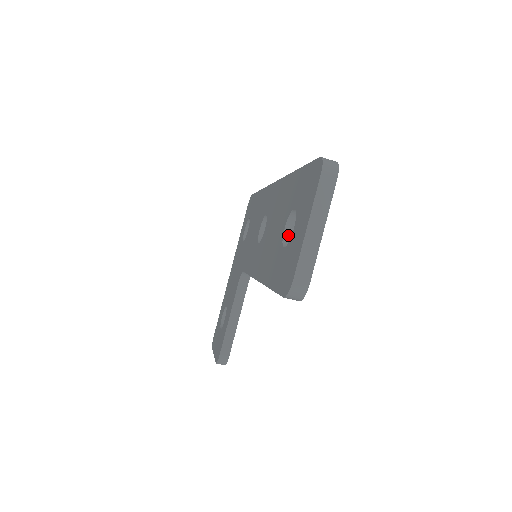
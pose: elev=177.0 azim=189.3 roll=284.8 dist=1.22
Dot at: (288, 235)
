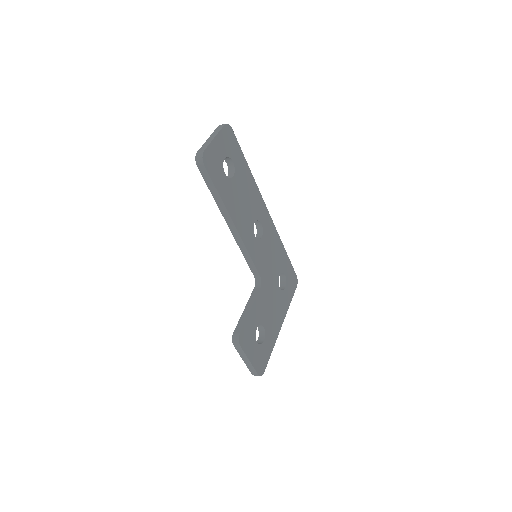
Dot at: occluded
